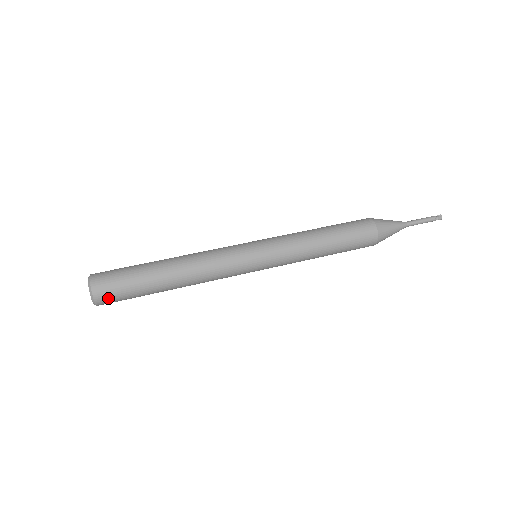
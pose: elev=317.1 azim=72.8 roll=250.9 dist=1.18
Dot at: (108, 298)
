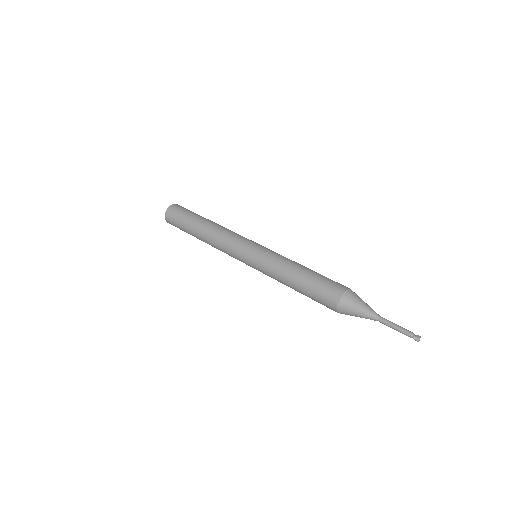
Dot at: (171, 220)
